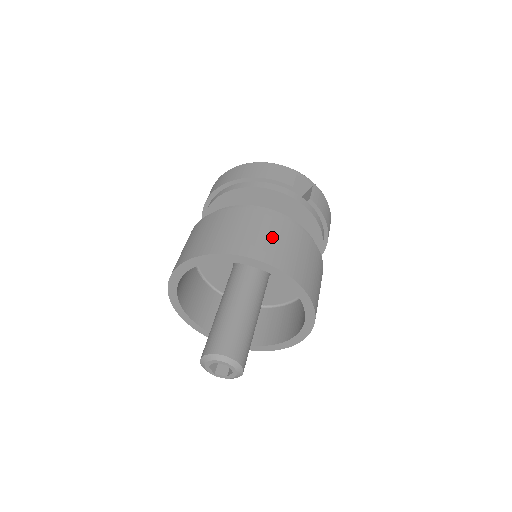
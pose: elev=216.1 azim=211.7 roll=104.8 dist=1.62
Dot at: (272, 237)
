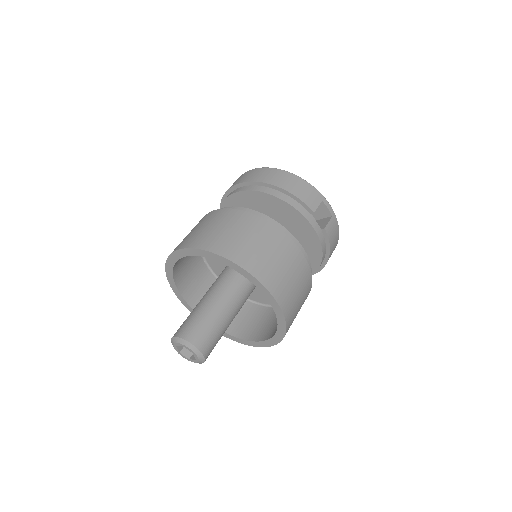
Dot at: (276, 258)
